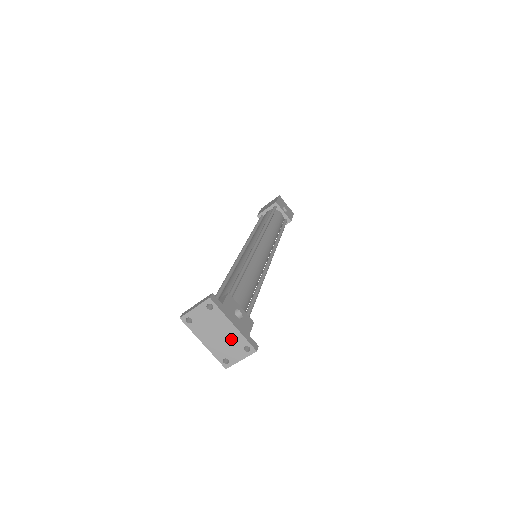
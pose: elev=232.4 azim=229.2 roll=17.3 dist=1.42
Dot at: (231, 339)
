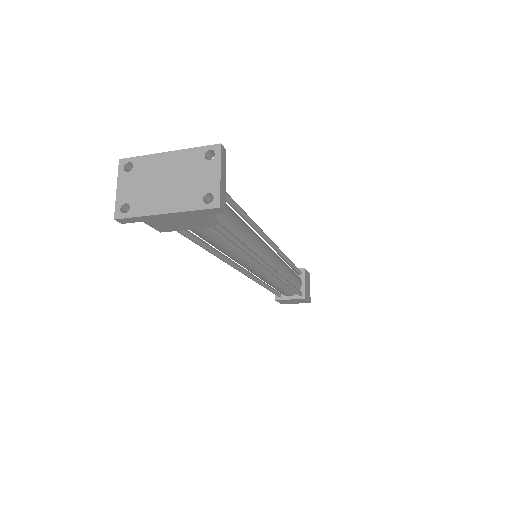
Dot at: (183, 168)
